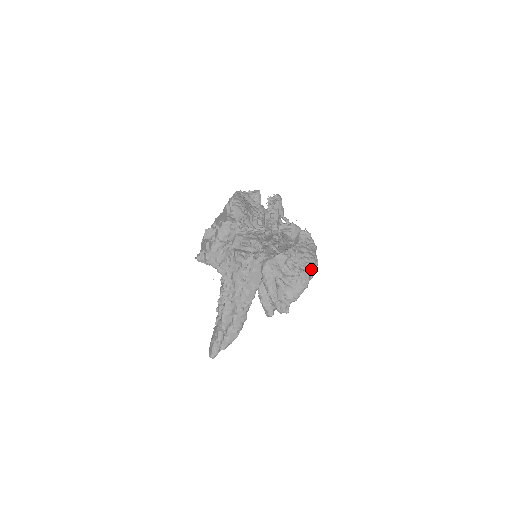
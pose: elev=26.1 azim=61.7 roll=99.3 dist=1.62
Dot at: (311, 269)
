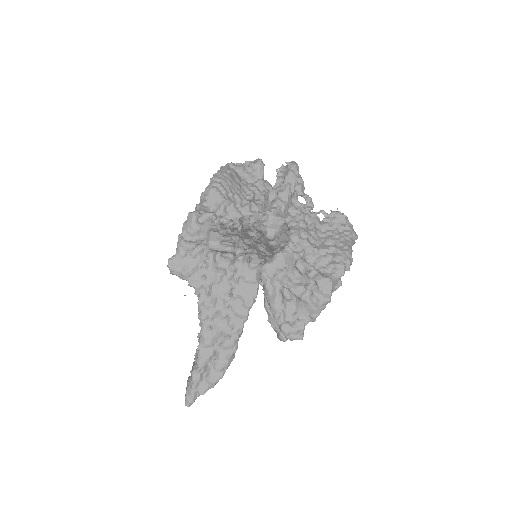
Dot at: (337, 273)
